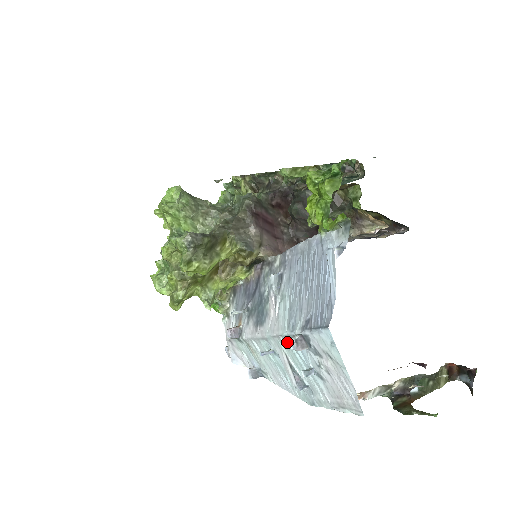
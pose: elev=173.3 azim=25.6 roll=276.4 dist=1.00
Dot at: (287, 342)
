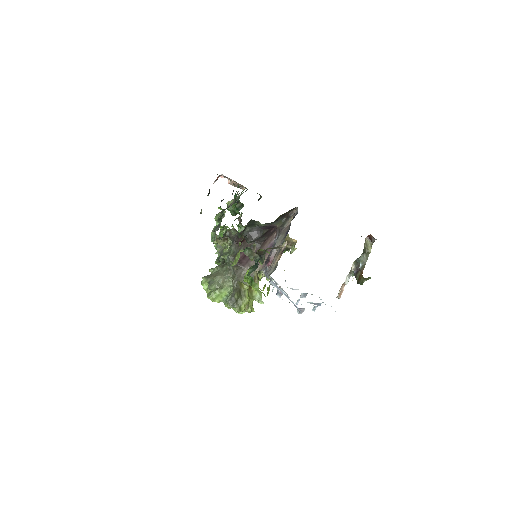
Dot at: occluded
